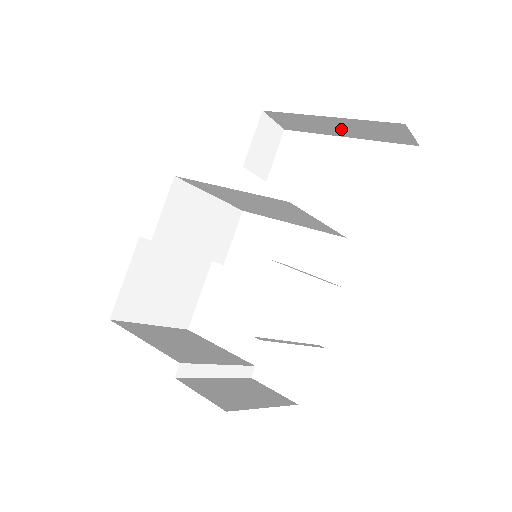
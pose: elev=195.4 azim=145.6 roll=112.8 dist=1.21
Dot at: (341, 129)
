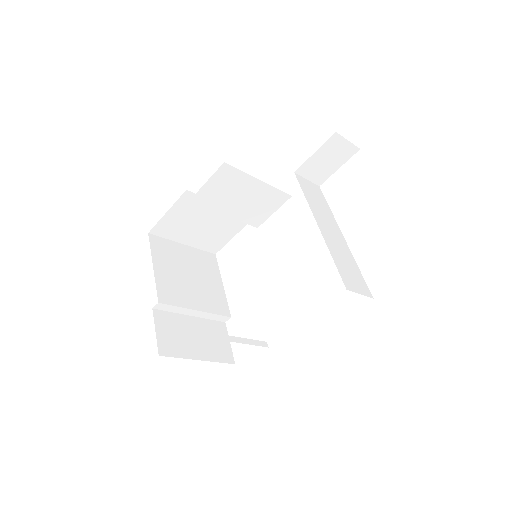
Dot at: occluded
